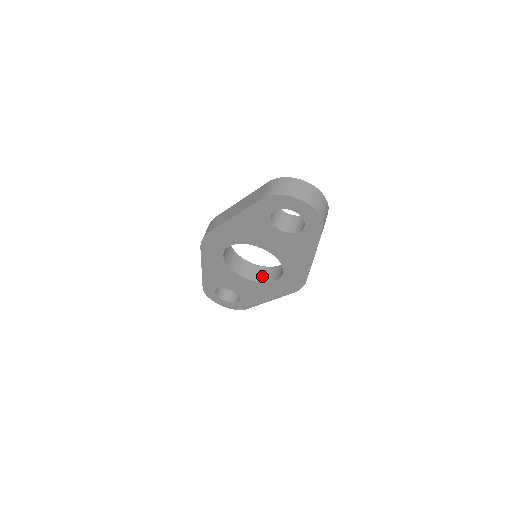
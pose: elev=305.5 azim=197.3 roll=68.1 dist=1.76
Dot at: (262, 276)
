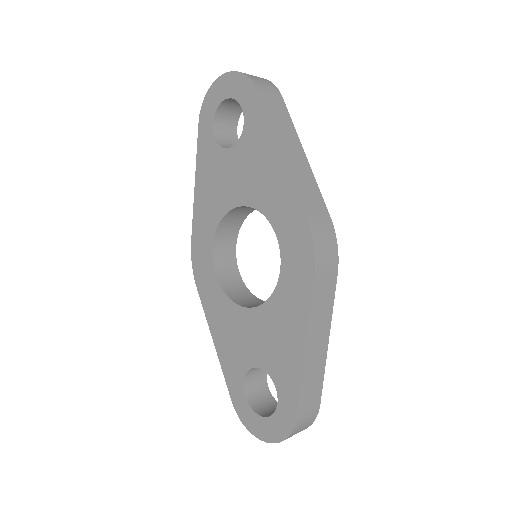
Dot at: occluded
